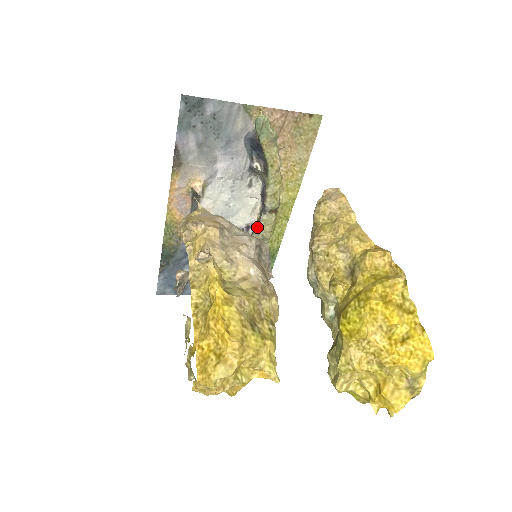
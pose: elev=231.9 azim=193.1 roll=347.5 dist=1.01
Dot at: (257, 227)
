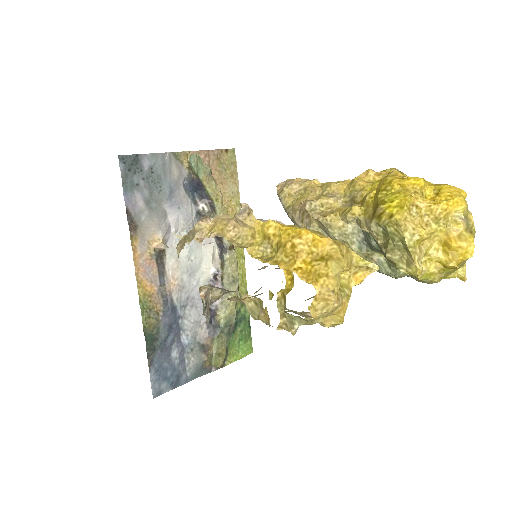
Dot at: (225, 269)
